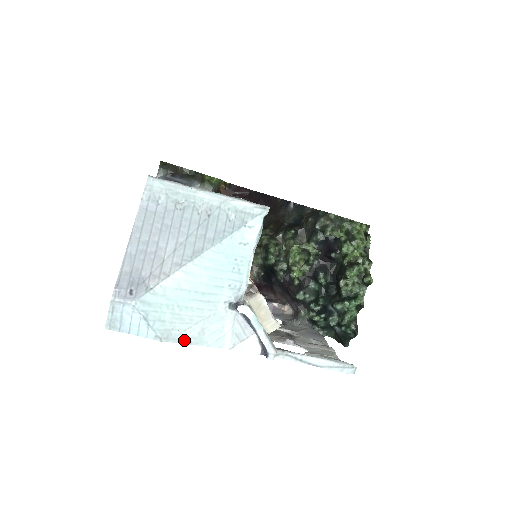
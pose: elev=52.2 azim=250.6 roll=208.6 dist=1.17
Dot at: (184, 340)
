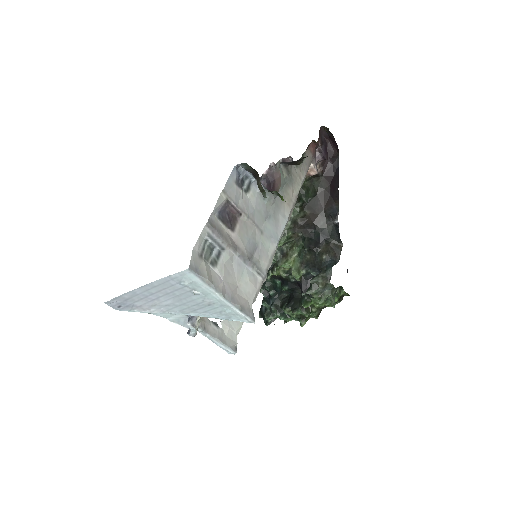
Dot at: (142, 312)
